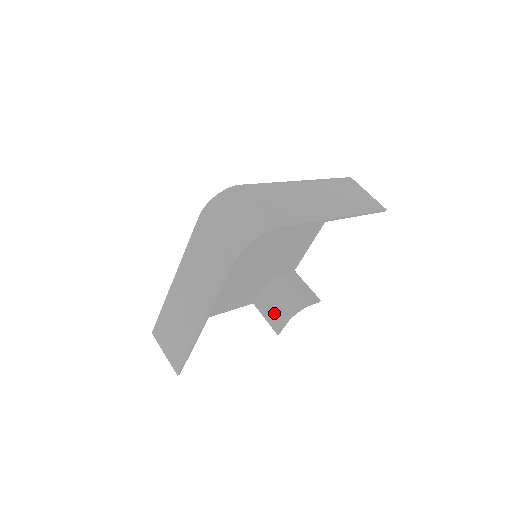
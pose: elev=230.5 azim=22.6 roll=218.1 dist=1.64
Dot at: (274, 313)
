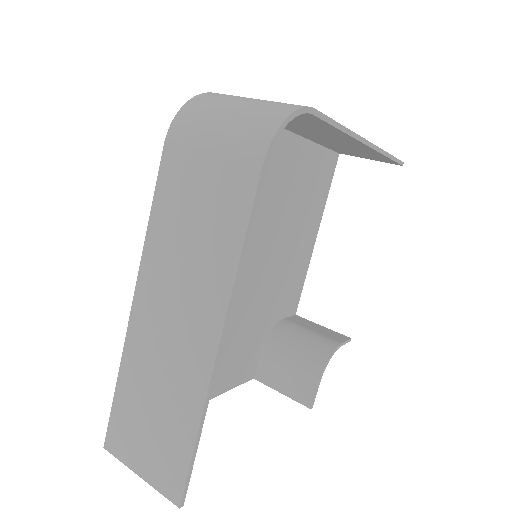
Dot at: (294, 375)
